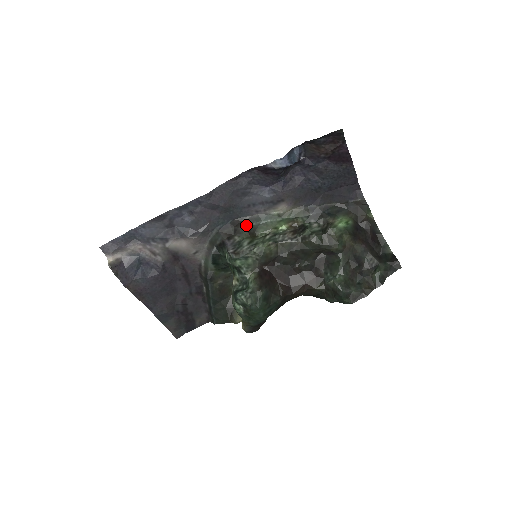
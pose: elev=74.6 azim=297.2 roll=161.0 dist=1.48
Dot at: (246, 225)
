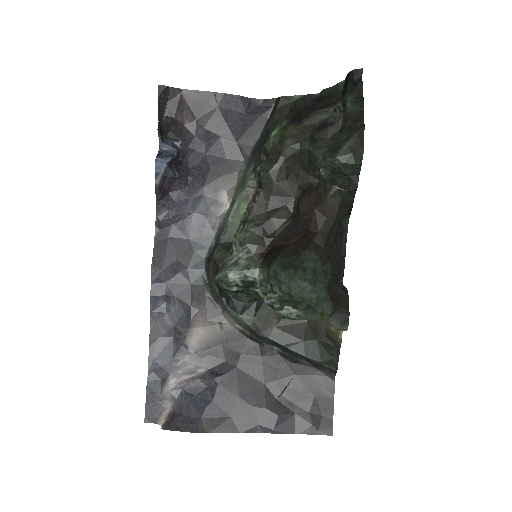
Dot at: (216, 247)
